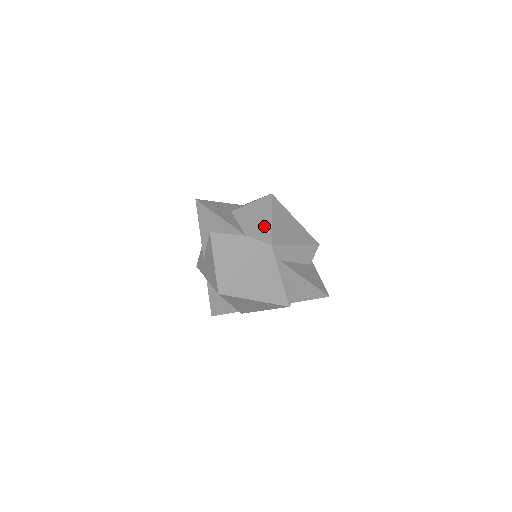
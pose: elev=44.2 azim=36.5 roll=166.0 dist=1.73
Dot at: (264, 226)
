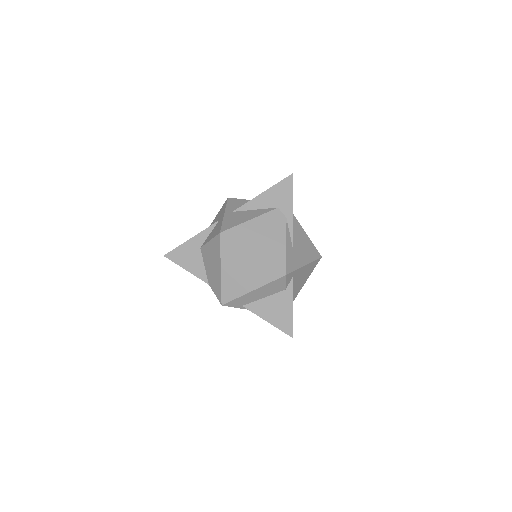
Dot at: (217, 279)
